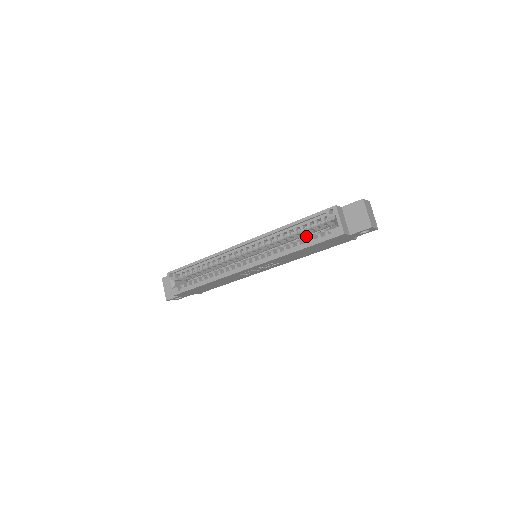
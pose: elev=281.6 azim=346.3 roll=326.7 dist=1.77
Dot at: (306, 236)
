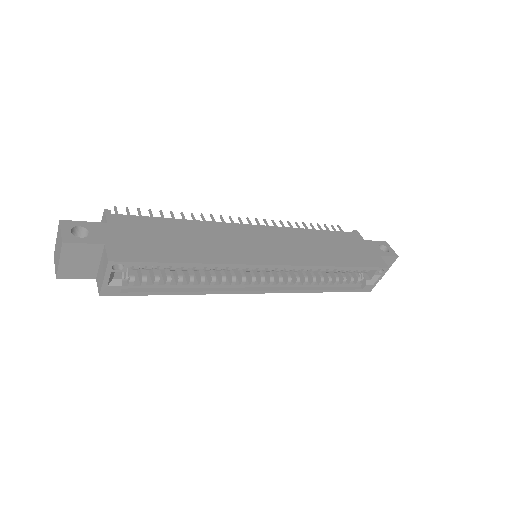
Dot at: occluded
